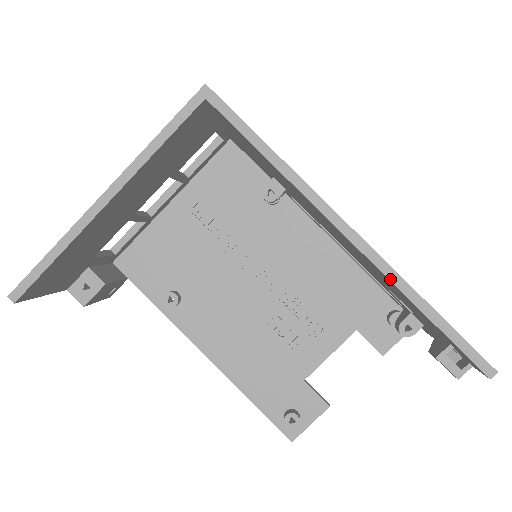
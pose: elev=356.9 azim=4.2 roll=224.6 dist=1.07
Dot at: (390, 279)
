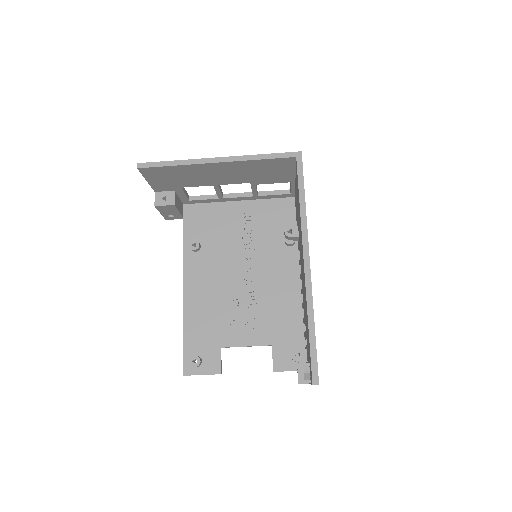
Dot at: (307, 298)
